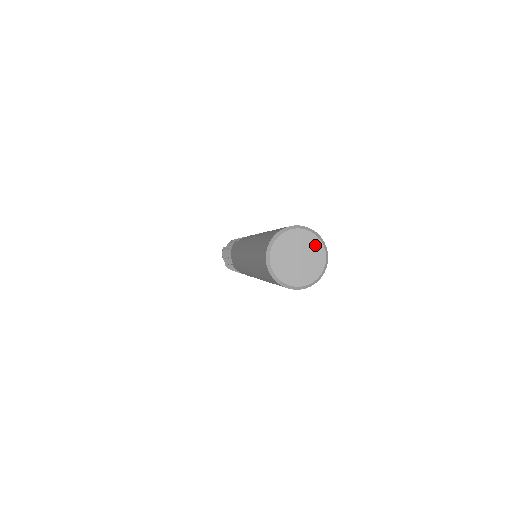
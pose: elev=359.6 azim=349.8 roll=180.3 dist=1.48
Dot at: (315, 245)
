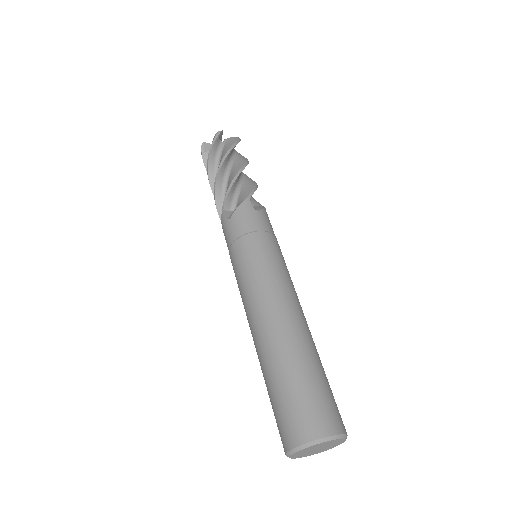
Dot at: (335, 441)
